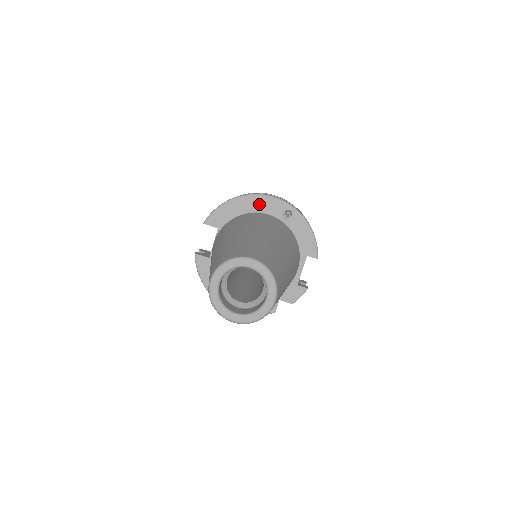
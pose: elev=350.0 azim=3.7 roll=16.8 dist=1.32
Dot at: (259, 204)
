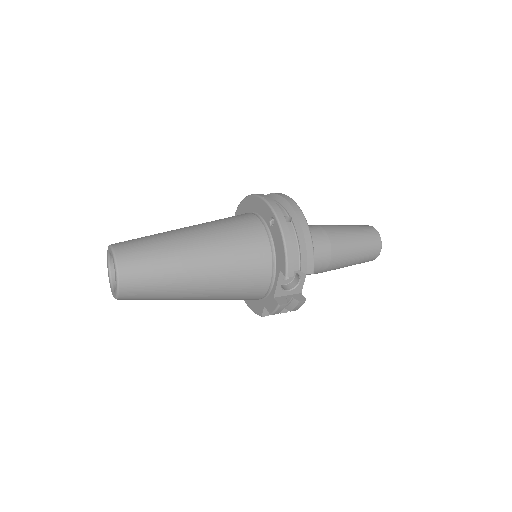
Dot at: (258, 206)
